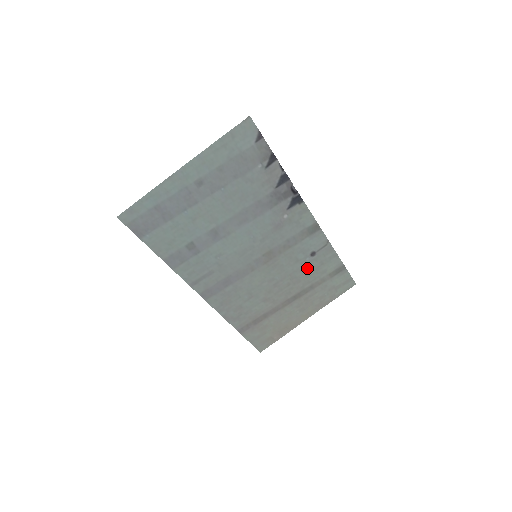
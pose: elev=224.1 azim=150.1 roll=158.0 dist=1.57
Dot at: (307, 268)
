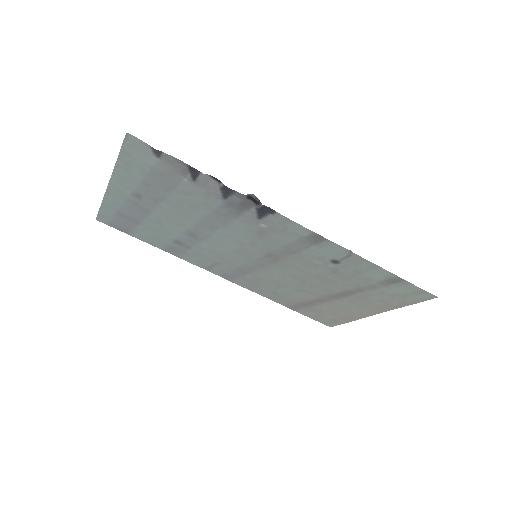
Dot at: (338, 273)
